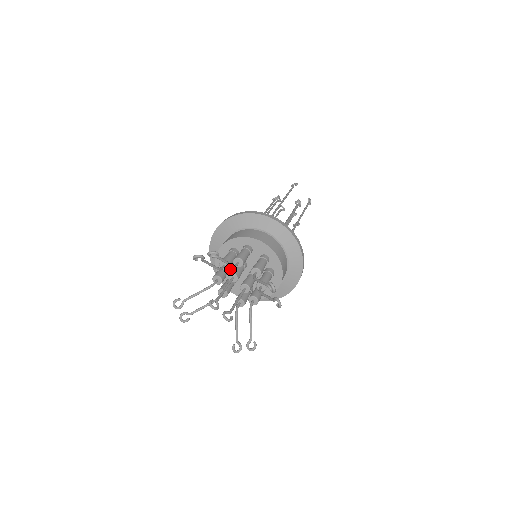
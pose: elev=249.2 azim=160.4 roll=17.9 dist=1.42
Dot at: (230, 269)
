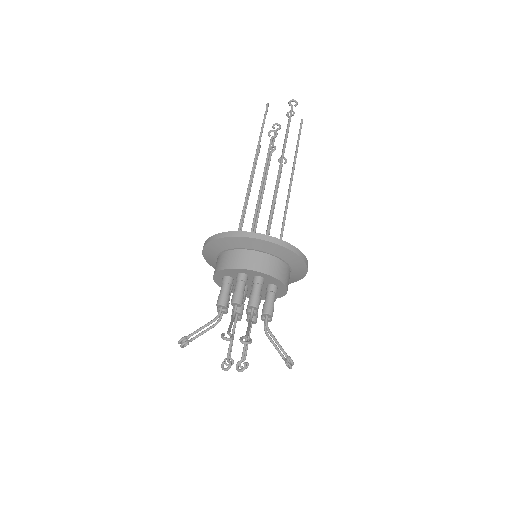
Dot at: occluded
